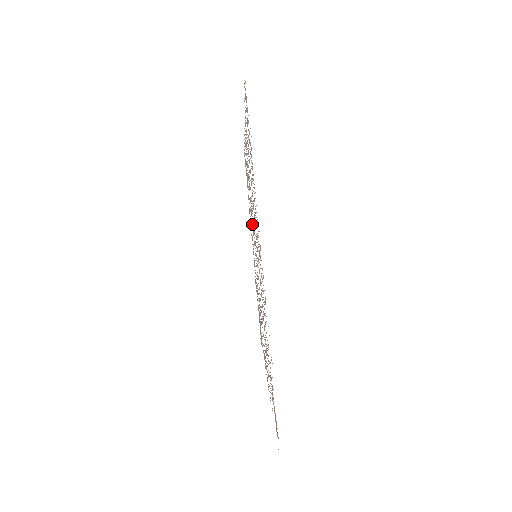
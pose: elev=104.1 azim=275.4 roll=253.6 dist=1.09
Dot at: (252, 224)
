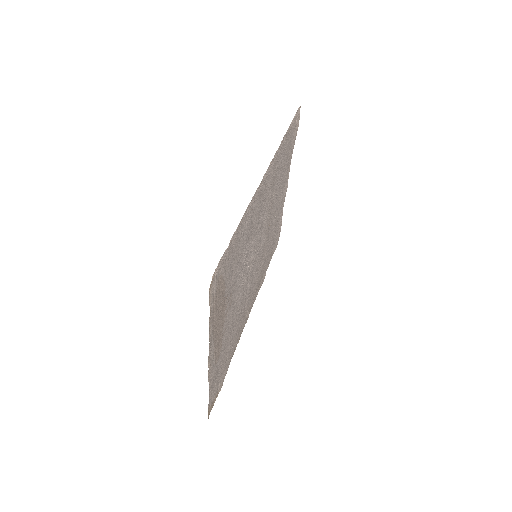
Dot at: (263, 226)
